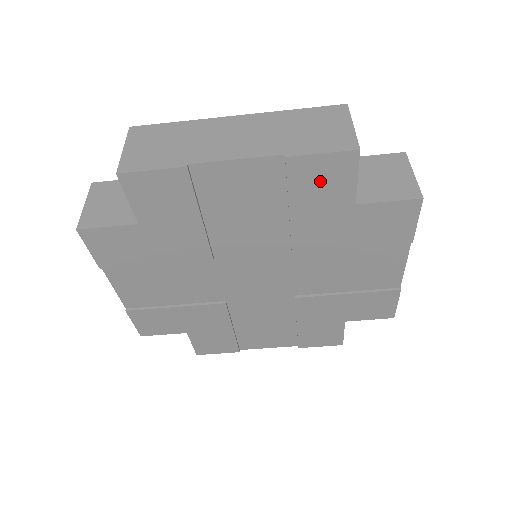
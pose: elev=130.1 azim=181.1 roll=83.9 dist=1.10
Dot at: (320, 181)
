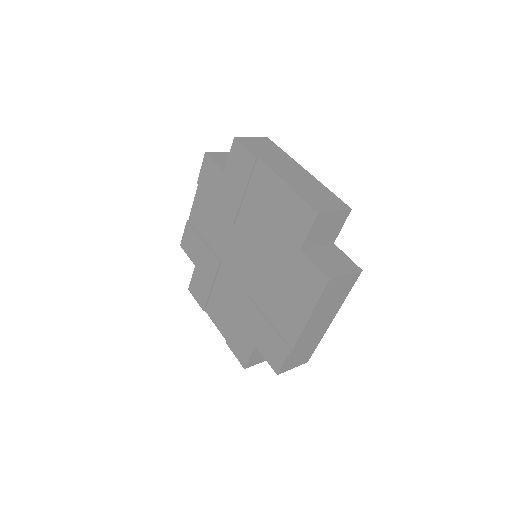
Dot at: (209, 178)
